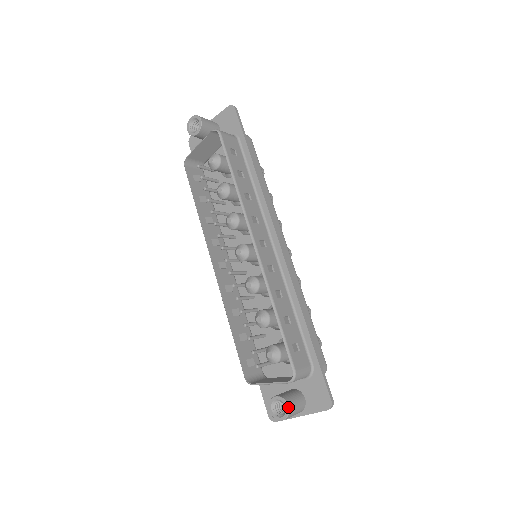
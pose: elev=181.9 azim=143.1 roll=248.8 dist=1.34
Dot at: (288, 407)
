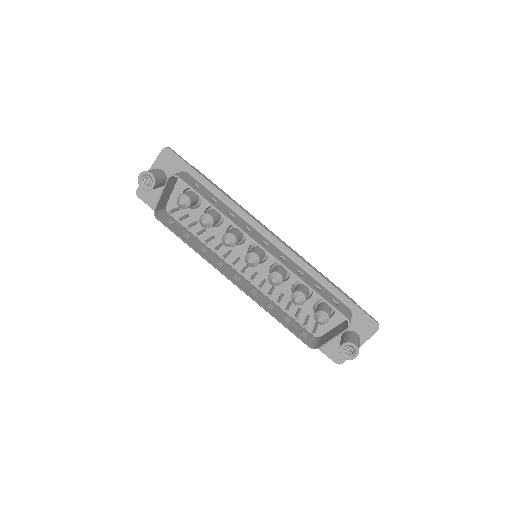
Dot at: (356, 346)
